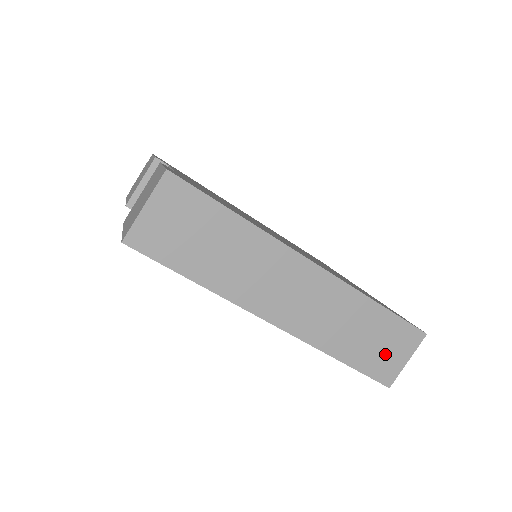
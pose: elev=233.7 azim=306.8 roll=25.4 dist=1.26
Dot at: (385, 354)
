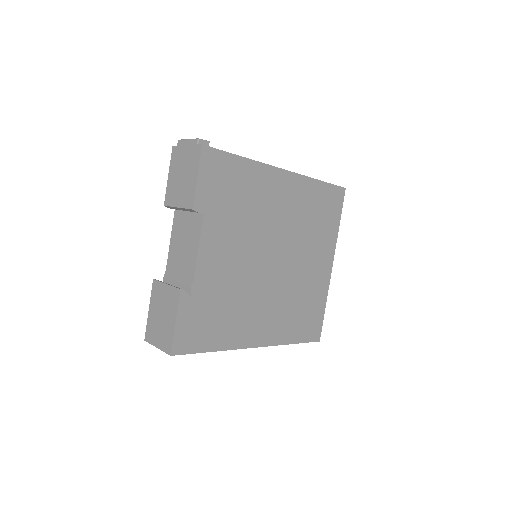
Dot at: occluded
